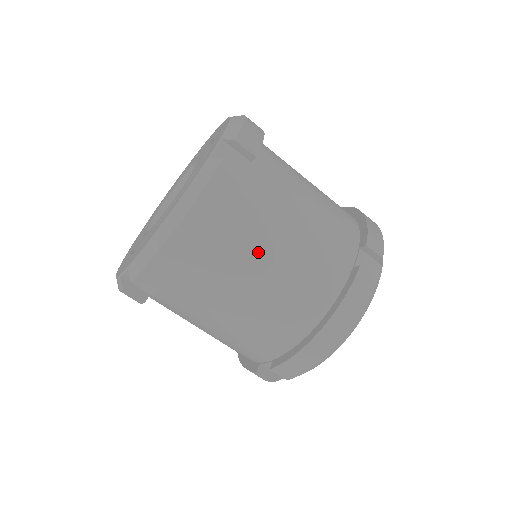
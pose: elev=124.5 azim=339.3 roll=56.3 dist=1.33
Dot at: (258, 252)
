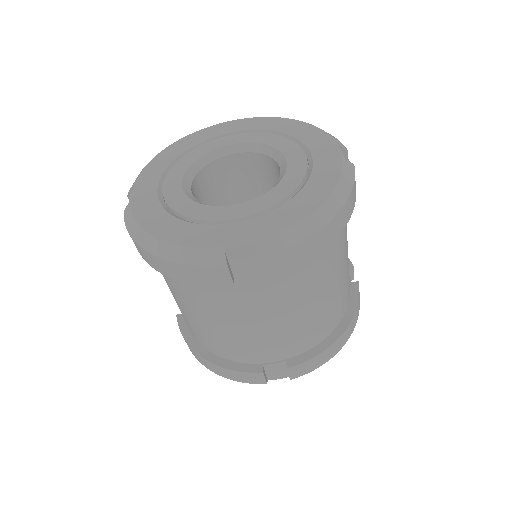
Dot at: (202, 307)
